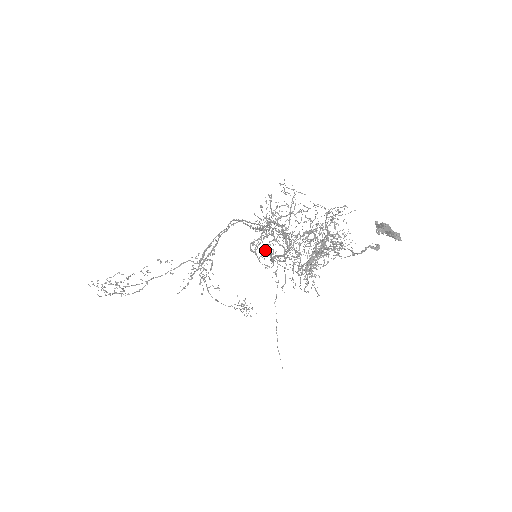
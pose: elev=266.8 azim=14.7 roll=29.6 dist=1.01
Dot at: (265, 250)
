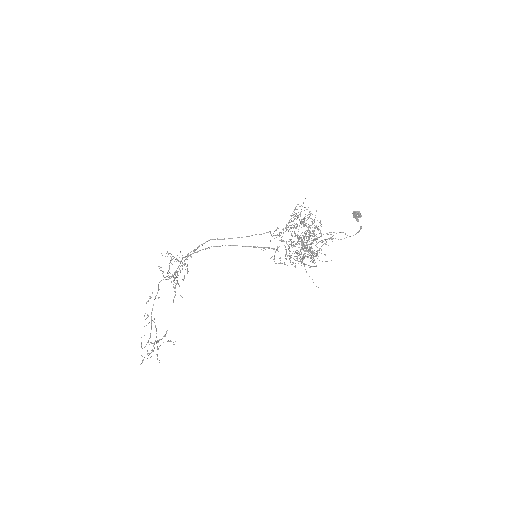
Dot at: (286, 259)
